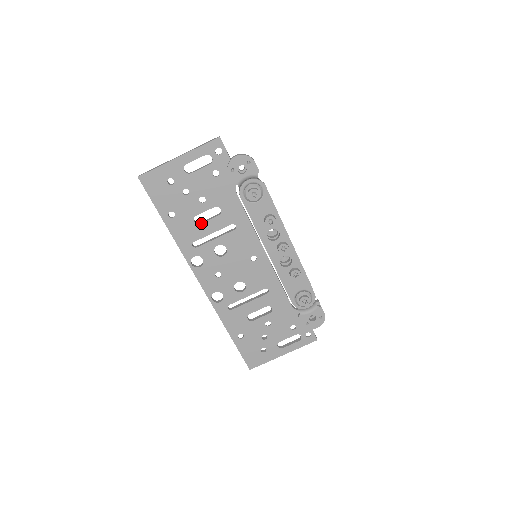
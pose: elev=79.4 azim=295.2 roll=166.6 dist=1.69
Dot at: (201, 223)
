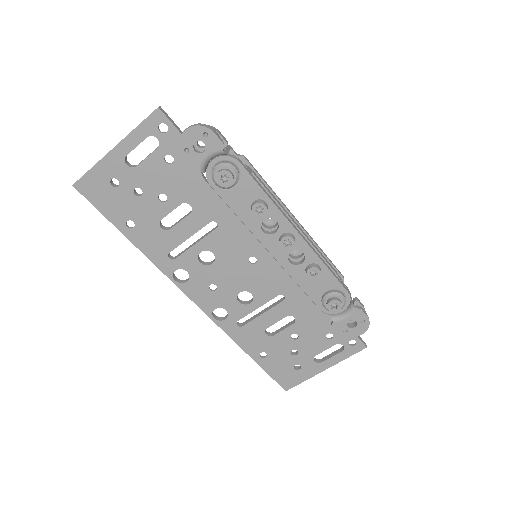
Dot at: (170, 228)
